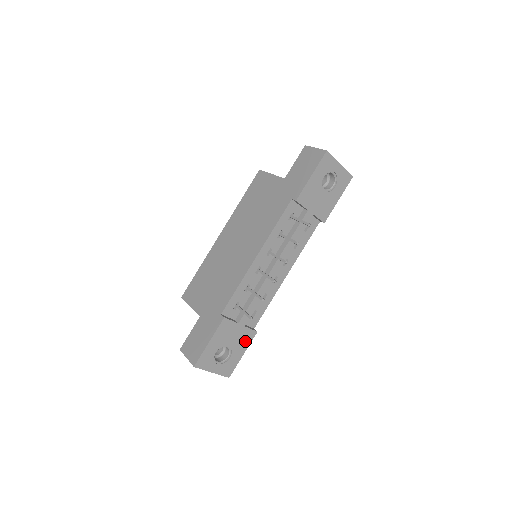
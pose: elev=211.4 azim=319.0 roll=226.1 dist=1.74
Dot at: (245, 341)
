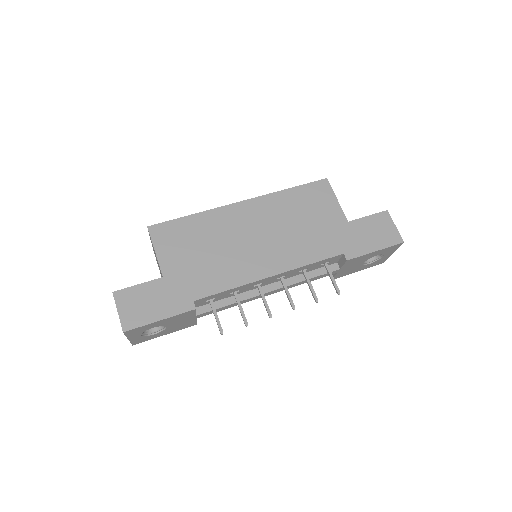
Dot at: (181, 327)
